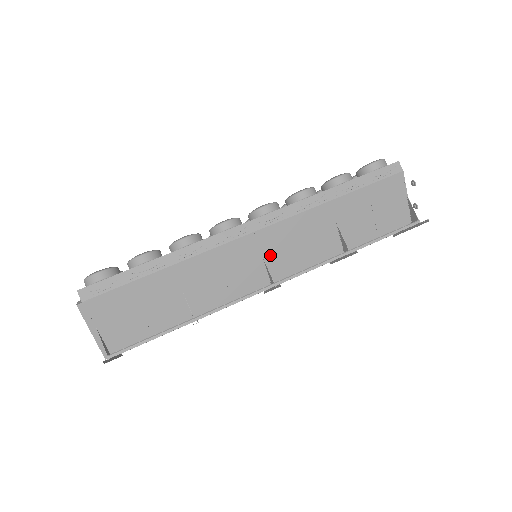
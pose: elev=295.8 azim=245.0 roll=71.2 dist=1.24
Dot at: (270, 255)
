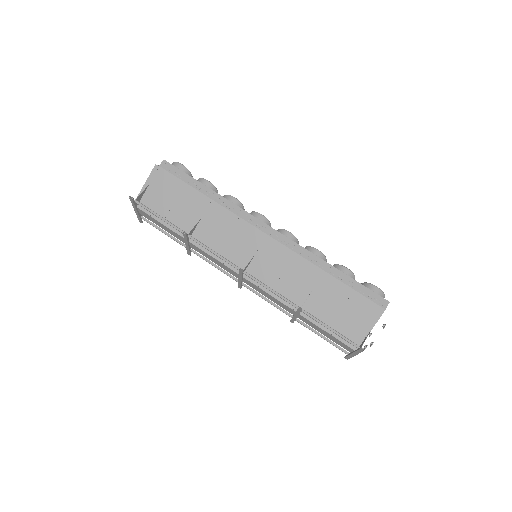
Dot at: (260, 257)
